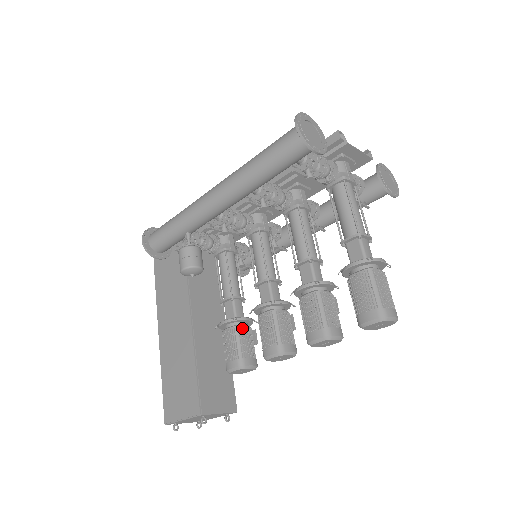
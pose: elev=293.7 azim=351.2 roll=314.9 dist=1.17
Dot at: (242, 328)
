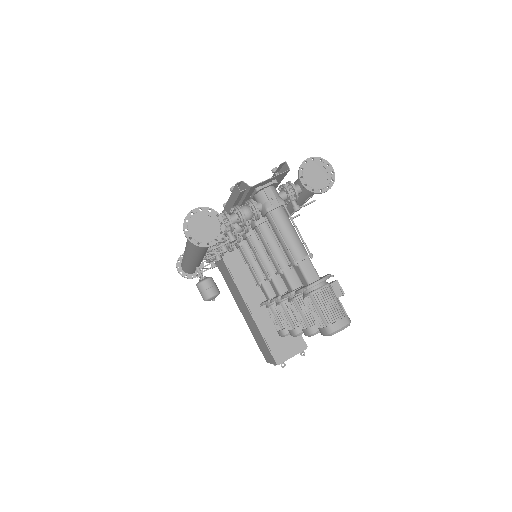
Dot at: (275, 305)
